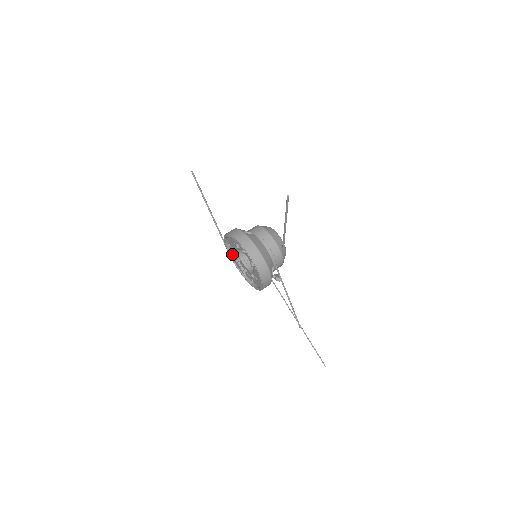
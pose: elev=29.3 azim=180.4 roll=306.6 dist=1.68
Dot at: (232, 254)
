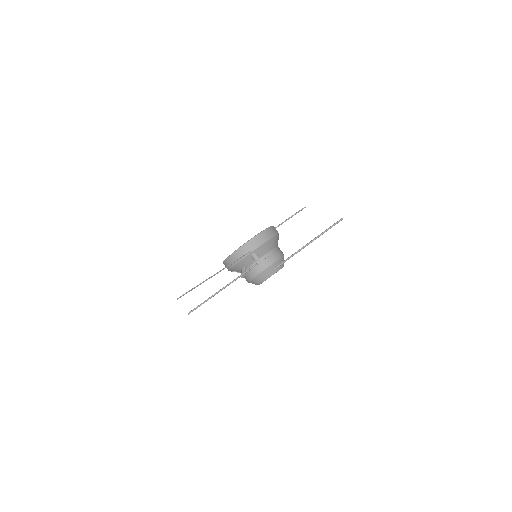
Dot at: occluded
